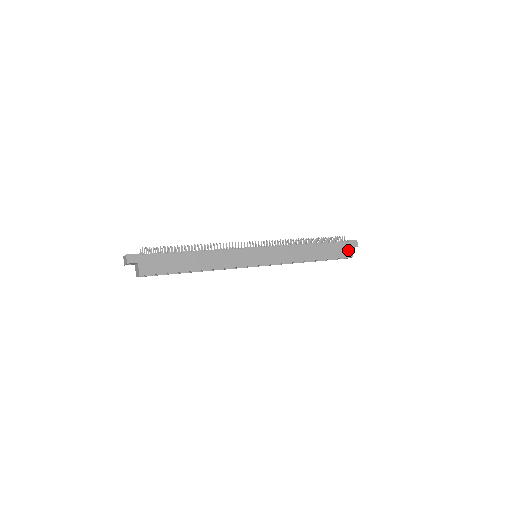
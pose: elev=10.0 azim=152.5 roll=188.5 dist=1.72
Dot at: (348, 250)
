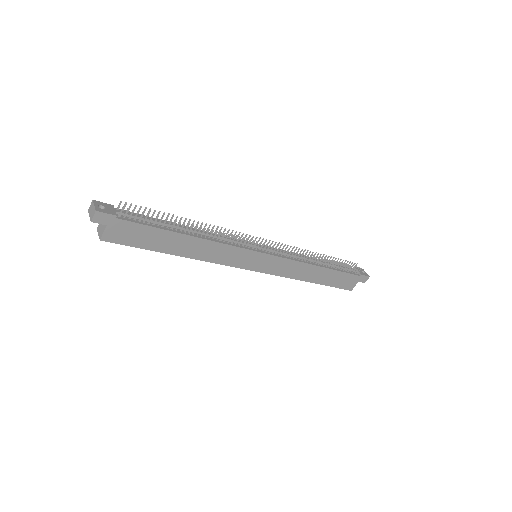
Dot at: (353, 283)
